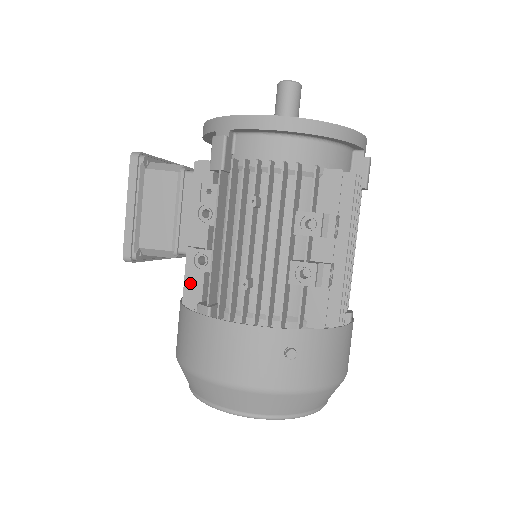
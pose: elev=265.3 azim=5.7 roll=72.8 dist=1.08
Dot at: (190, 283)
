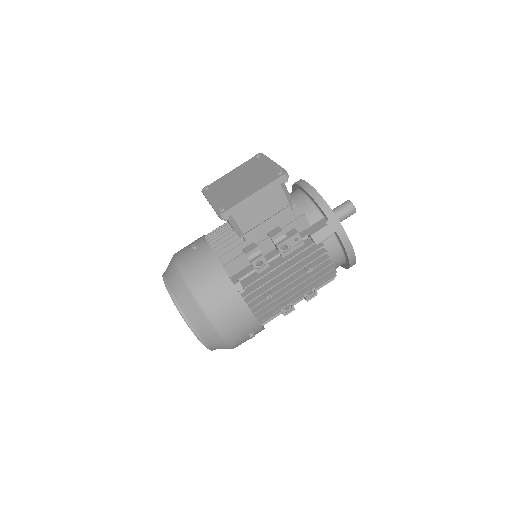
Dot at: (237, 260)
